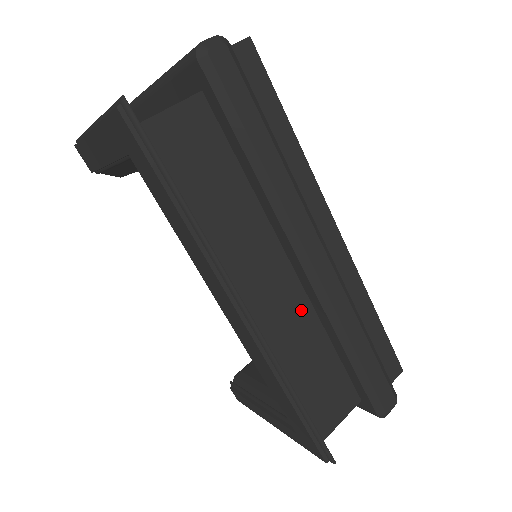
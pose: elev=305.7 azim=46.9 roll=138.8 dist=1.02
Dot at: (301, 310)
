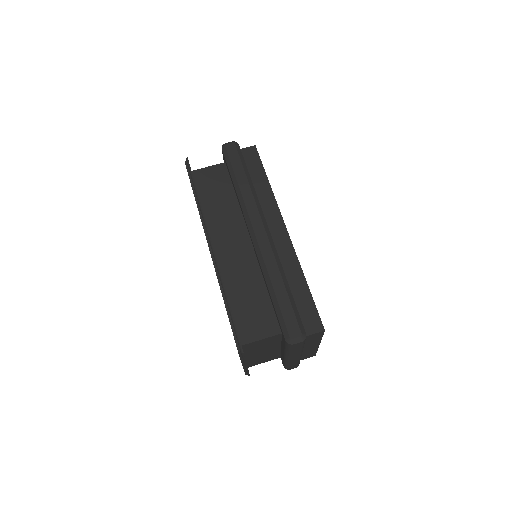
Dot at: (250, 262)
